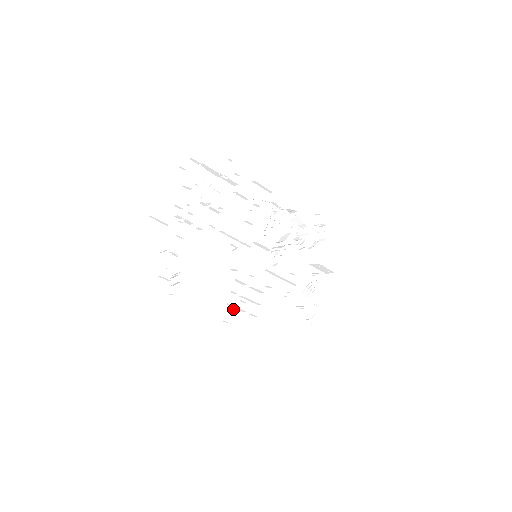
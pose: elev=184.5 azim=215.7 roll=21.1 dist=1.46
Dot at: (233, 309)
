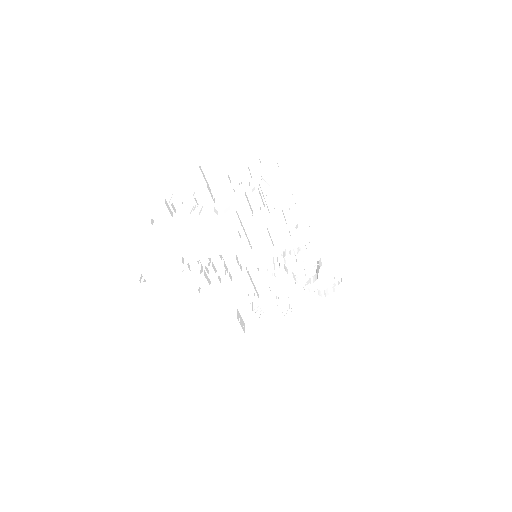
Dot at: (203, 264)
